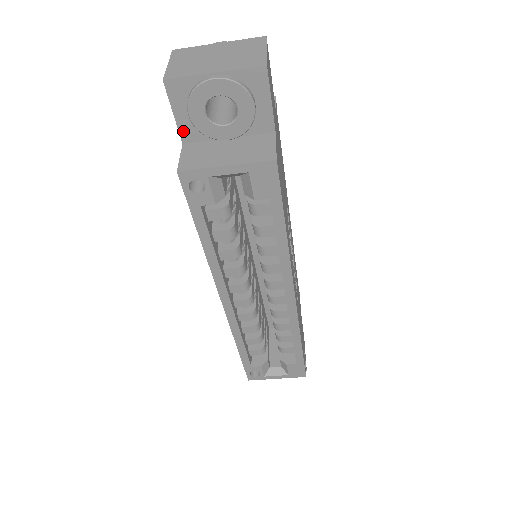
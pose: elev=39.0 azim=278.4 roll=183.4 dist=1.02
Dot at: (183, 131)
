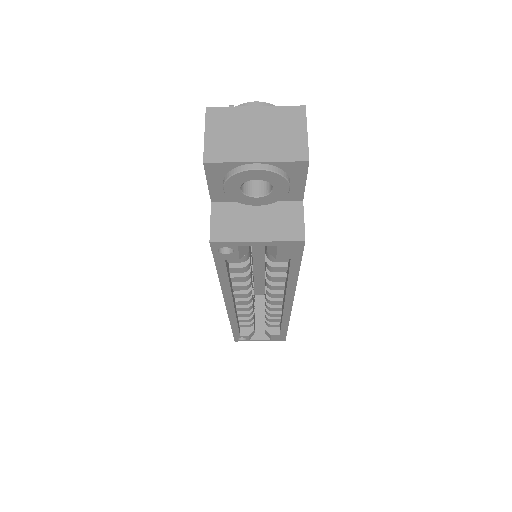
Dot at: (214, 194)
